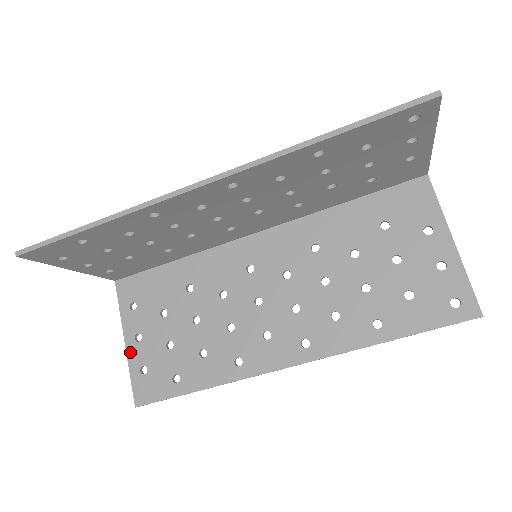
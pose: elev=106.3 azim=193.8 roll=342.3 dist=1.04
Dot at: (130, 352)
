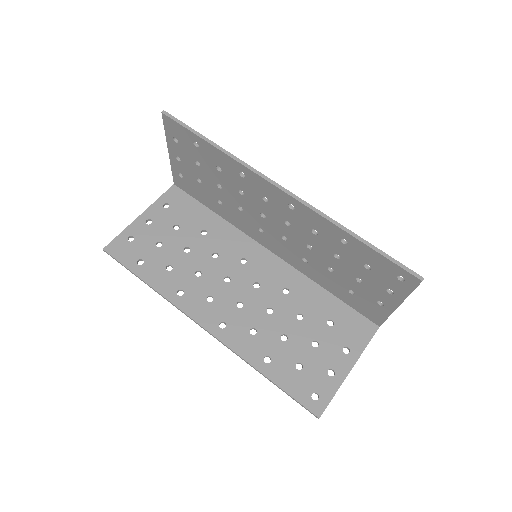
Dot at: (136, 223)
